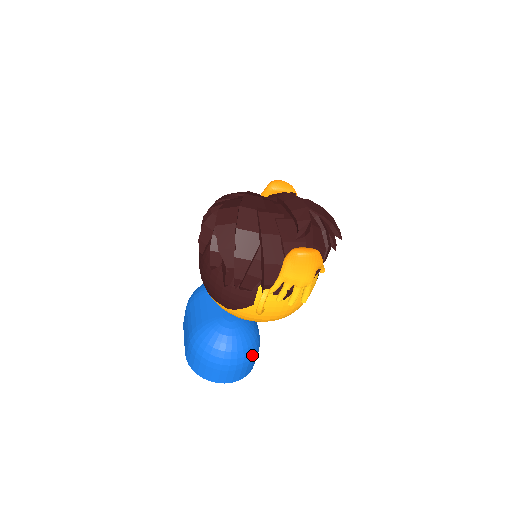
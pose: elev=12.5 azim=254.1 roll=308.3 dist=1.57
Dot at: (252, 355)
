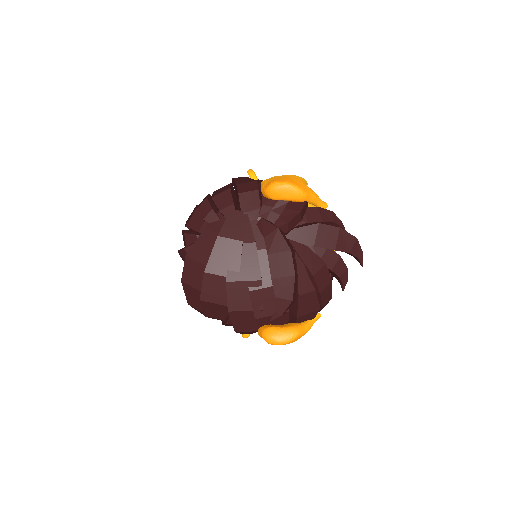
Dot at: occluded
